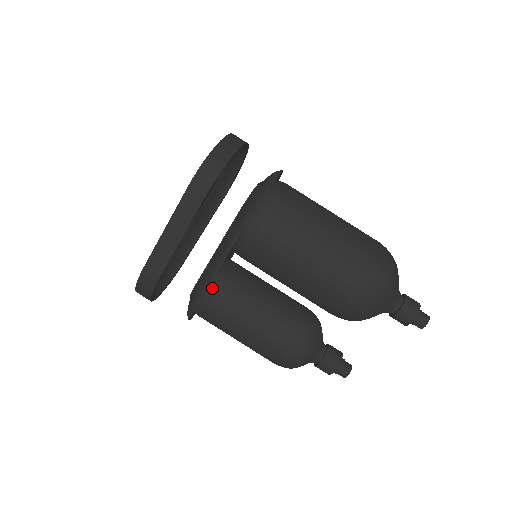
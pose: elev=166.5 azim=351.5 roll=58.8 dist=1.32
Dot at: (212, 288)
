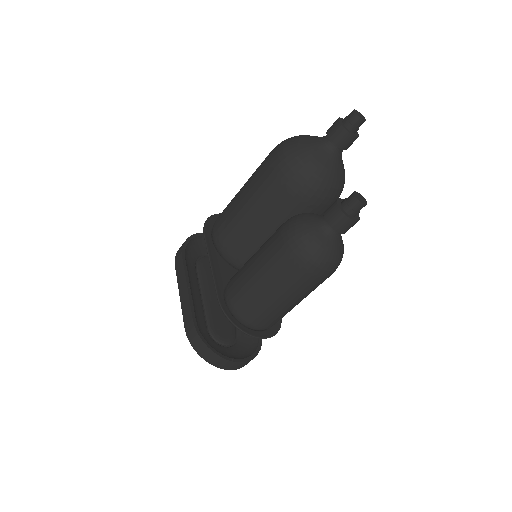
Dot at: (226, 289)
